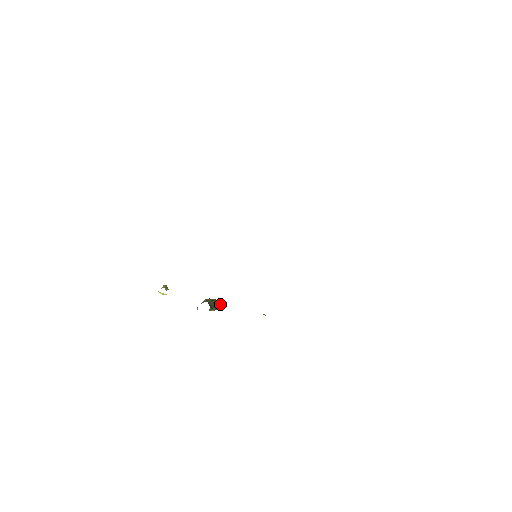
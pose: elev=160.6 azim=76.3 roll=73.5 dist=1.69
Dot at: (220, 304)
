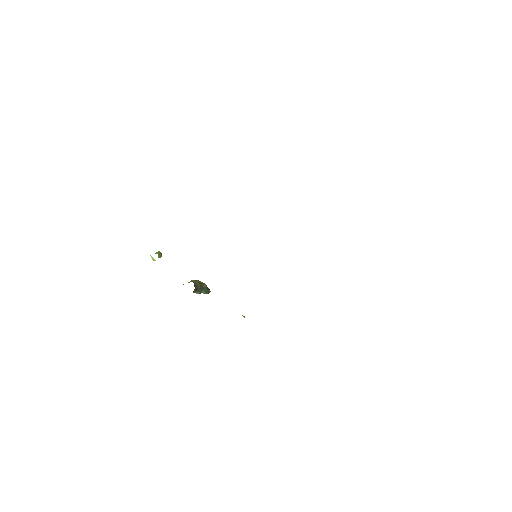
Dot at: (208, 289)
